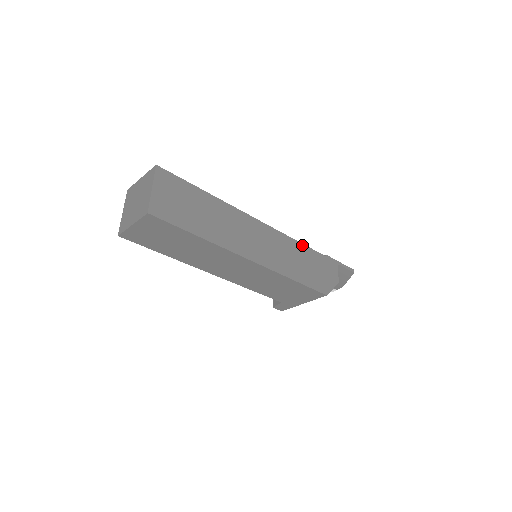
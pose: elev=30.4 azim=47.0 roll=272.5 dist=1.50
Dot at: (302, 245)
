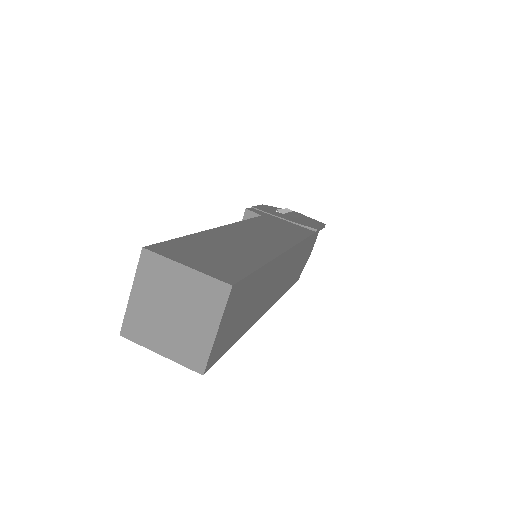
Dot at: (307, 239)
